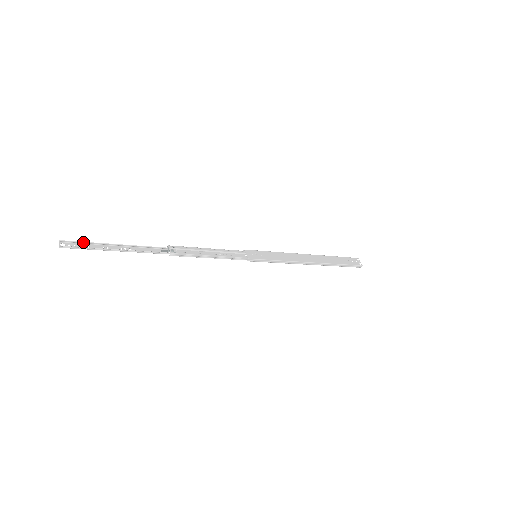
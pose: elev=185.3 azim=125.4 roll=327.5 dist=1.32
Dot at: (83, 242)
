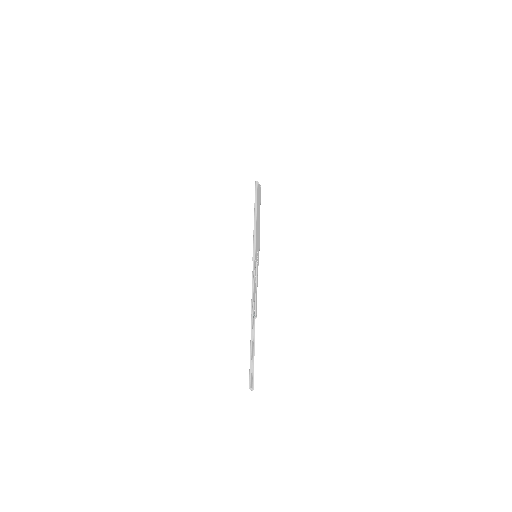
Dot at: (251, 372)
